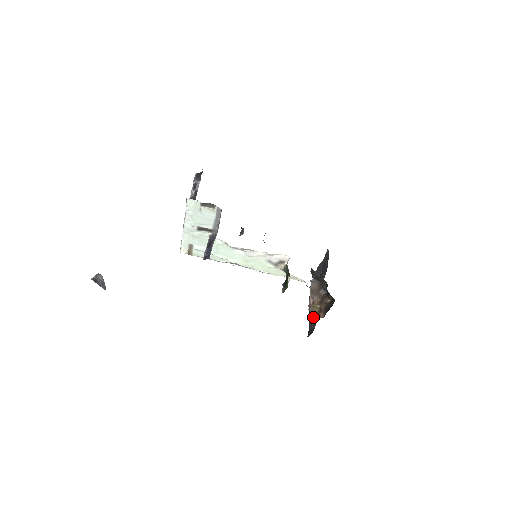
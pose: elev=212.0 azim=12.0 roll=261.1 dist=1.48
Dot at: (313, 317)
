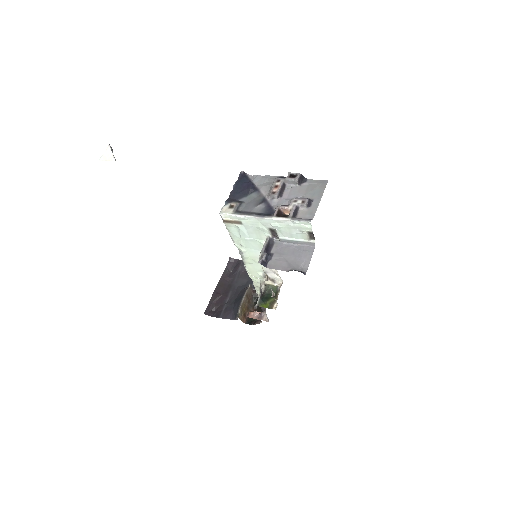
Dot at: (221, 303)
